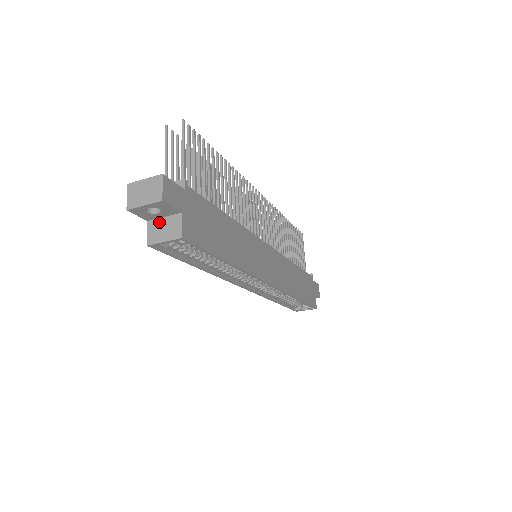
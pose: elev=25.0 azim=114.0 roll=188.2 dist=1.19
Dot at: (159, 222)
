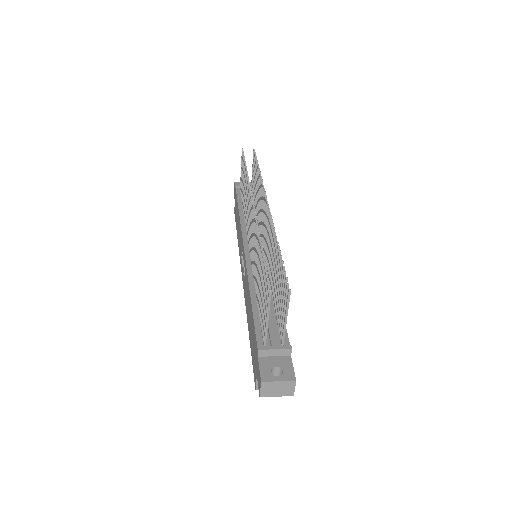
Dot at: occluded
